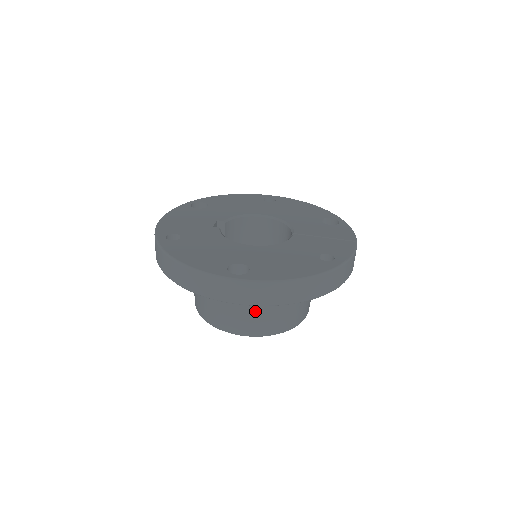
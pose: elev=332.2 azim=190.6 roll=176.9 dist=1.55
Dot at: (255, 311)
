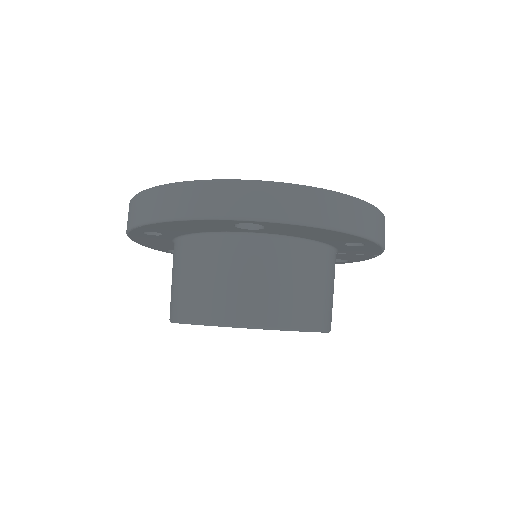
Dot at: (268, 280)
